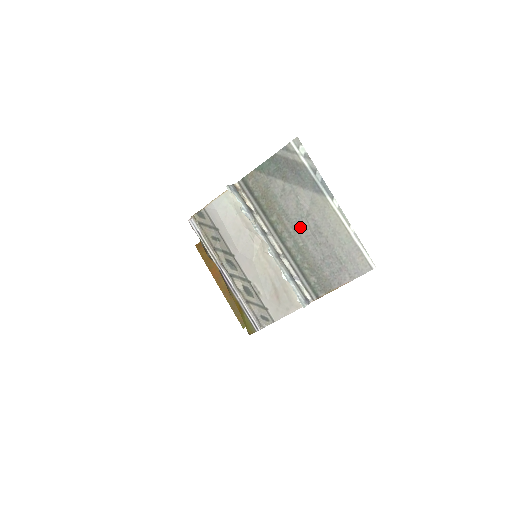
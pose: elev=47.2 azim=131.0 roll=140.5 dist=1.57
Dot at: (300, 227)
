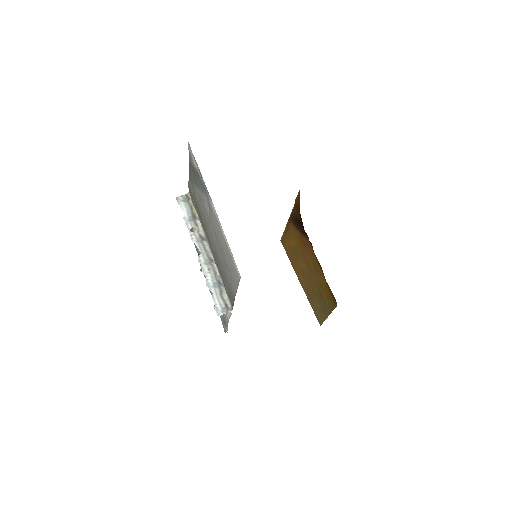
Dot at: (211, 232)
